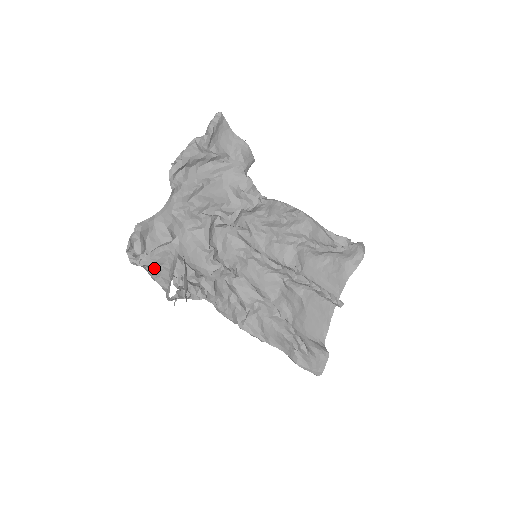
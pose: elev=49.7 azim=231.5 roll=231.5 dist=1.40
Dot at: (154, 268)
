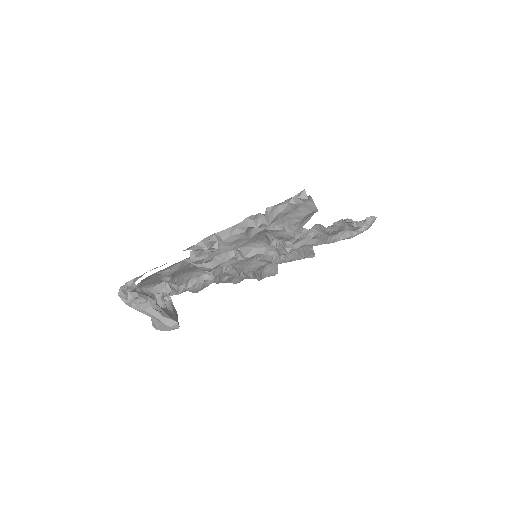
Dot at: occluded
